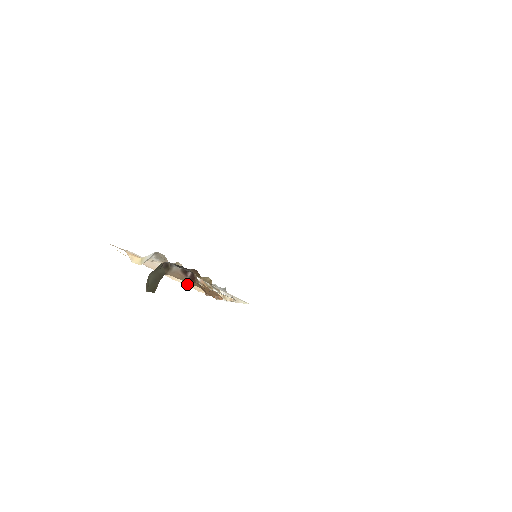
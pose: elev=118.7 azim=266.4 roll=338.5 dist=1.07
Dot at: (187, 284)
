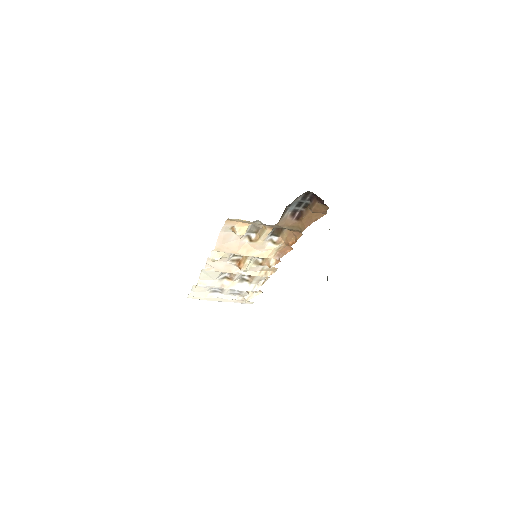
Dot at: (257, 255)
